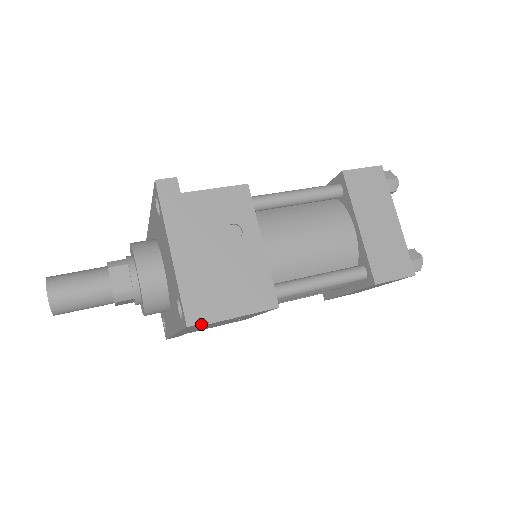
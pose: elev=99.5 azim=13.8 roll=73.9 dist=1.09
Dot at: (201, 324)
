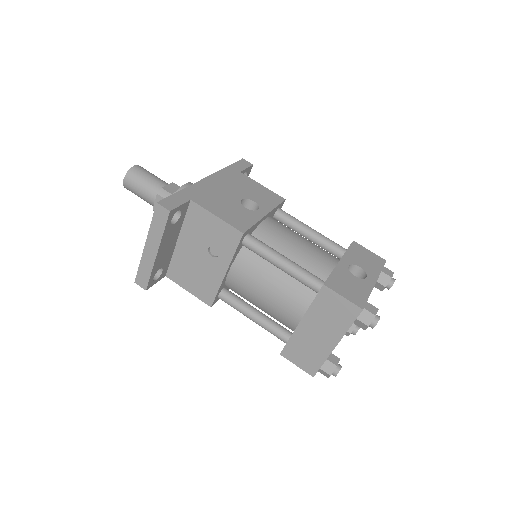
Dot at: occluded
